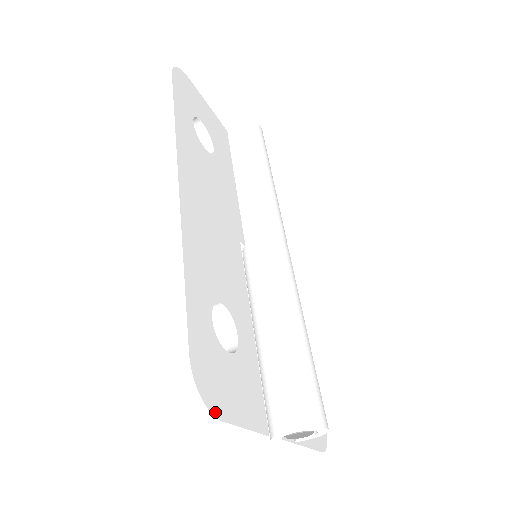
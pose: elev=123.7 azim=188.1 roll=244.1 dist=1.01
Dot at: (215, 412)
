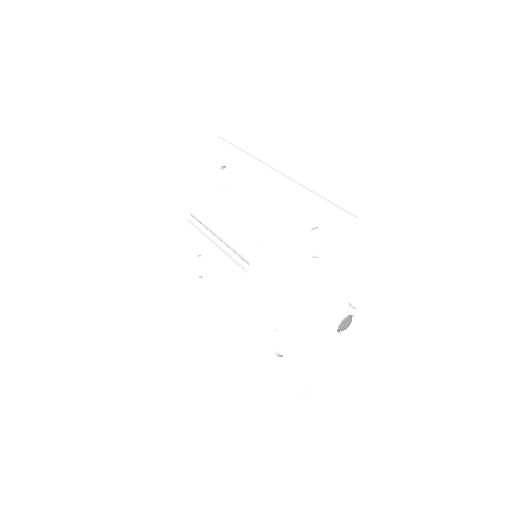
Dot at: (369, 249)
